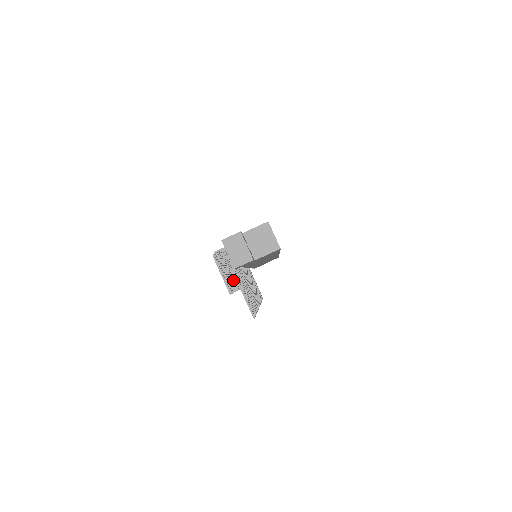
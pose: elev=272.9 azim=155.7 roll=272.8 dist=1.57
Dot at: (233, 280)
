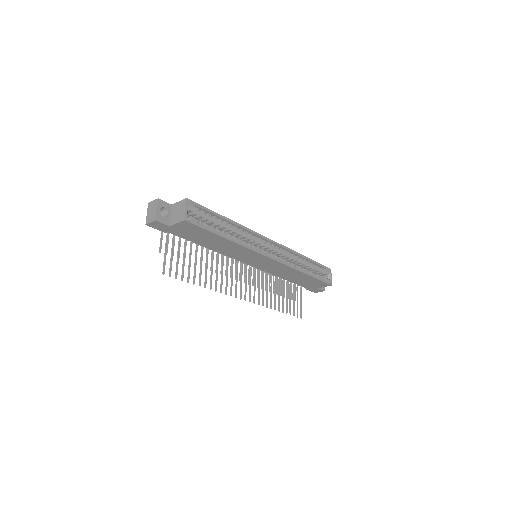
Dot at: occluded
